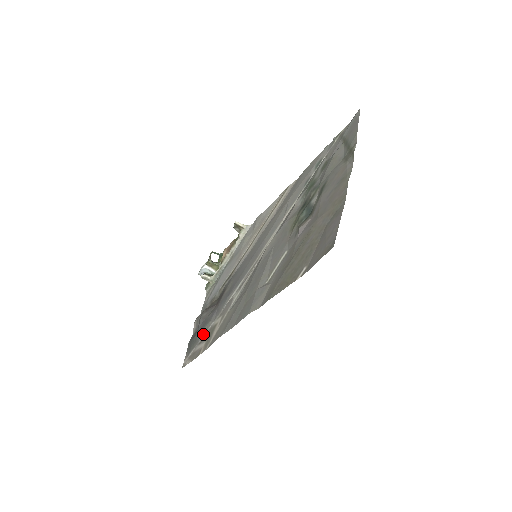
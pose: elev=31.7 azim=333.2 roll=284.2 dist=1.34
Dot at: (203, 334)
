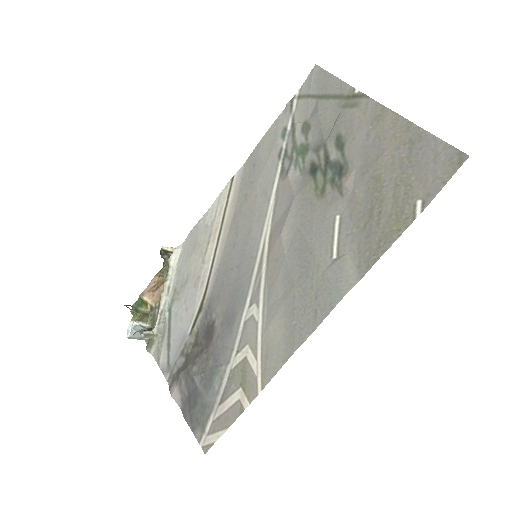
Dot at: (218, 388)
